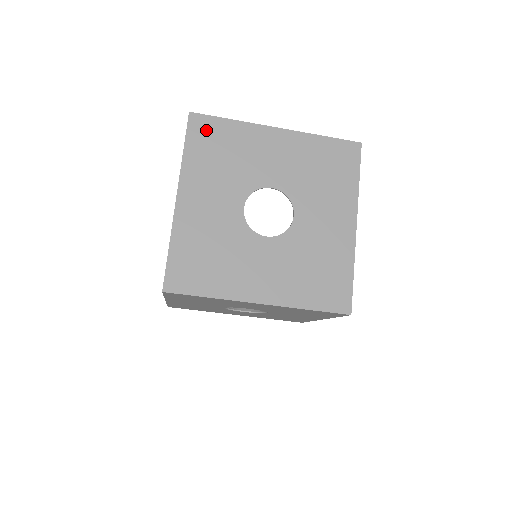
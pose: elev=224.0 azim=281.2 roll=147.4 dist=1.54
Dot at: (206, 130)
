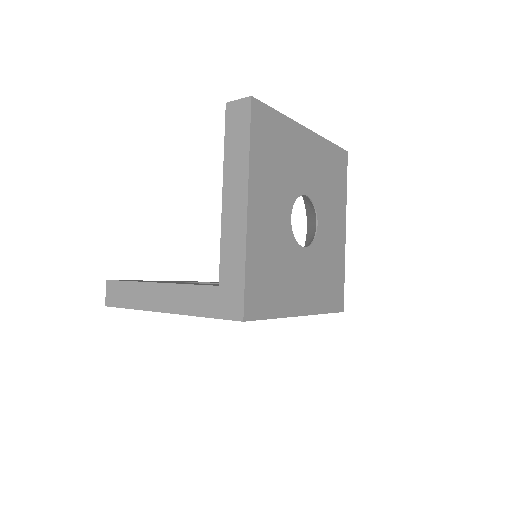
Dot at: (264, 123)
